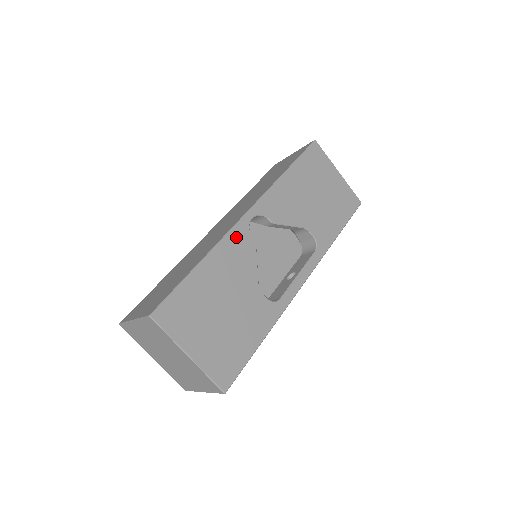
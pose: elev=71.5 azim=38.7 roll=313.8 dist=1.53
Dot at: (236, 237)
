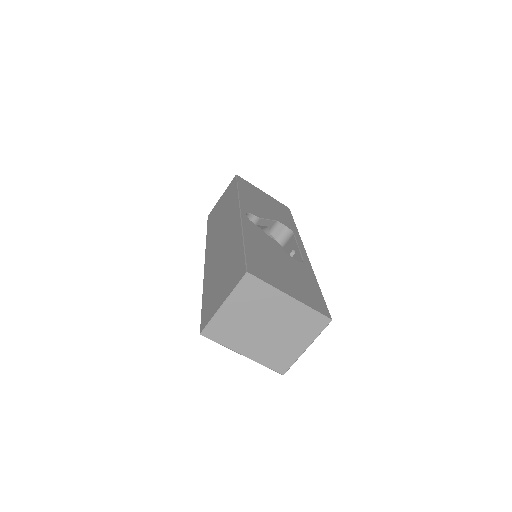
Dot at: (248, 225)
